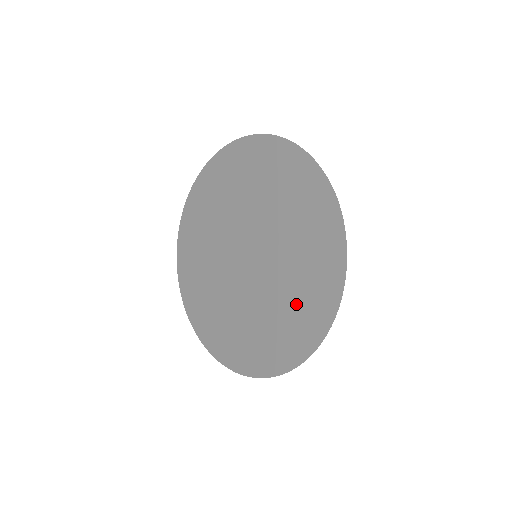
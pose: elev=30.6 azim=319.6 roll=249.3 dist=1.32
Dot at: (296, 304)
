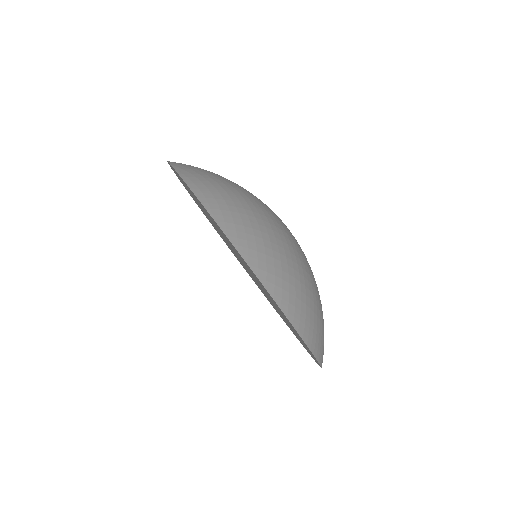
Dot at: occluded
